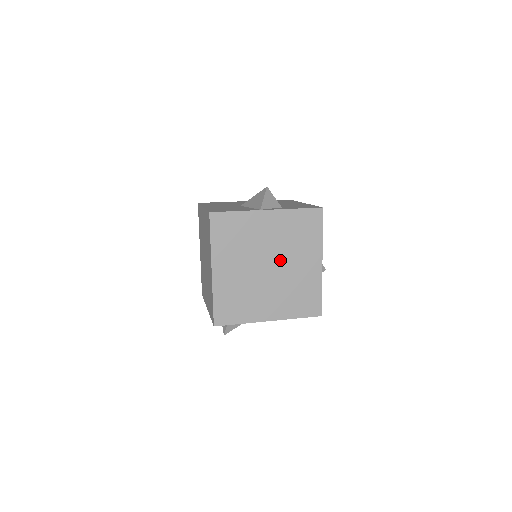
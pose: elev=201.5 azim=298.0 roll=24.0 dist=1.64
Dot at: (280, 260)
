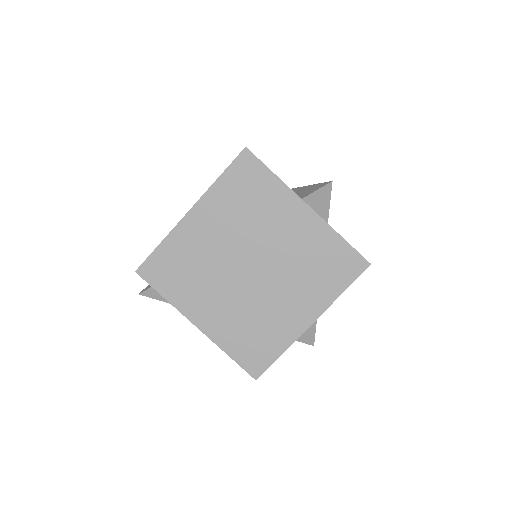
Dot at: (270, 273)
